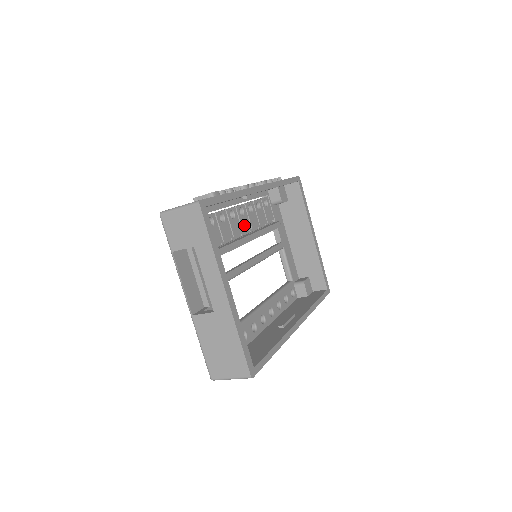
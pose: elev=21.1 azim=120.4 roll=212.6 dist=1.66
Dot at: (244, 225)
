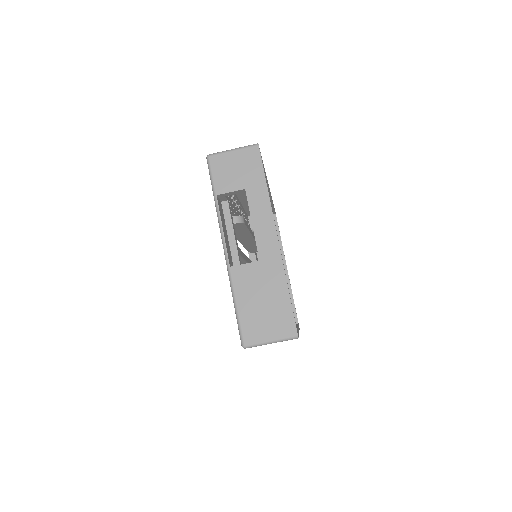
Dot at: occluded
